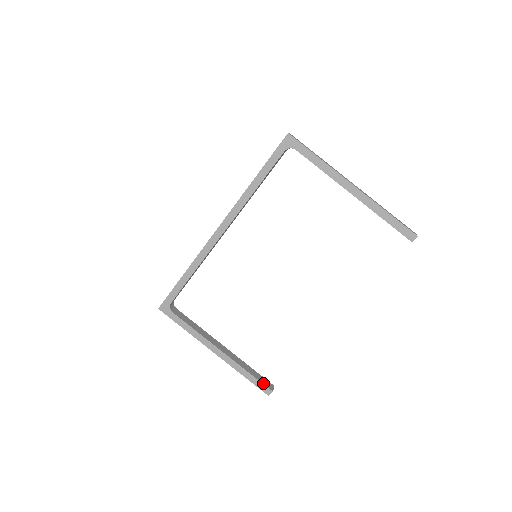
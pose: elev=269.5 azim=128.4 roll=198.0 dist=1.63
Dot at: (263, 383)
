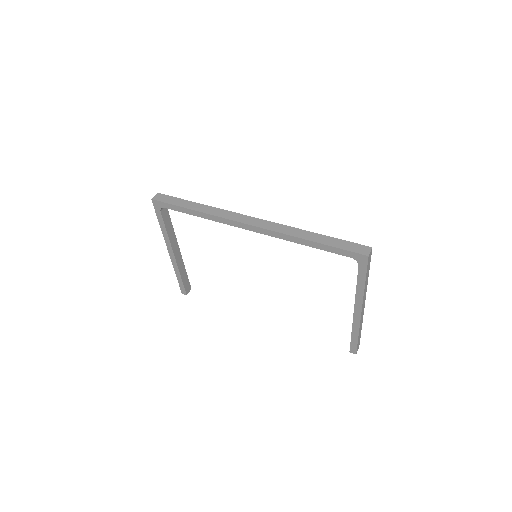
Dot at: (185, 288)
